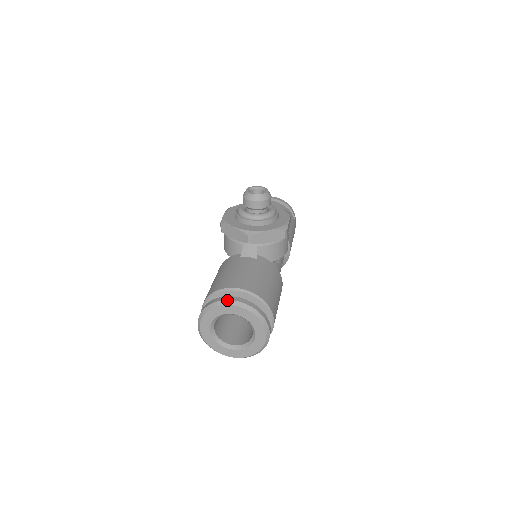
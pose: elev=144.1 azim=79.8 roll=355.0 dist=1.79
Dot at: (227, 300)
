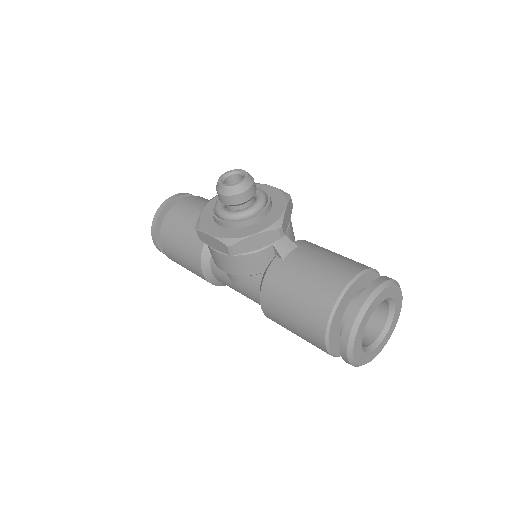
Dot at: (369, 297)
